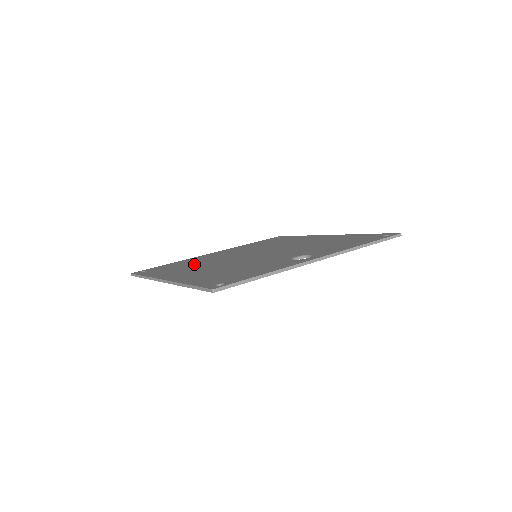
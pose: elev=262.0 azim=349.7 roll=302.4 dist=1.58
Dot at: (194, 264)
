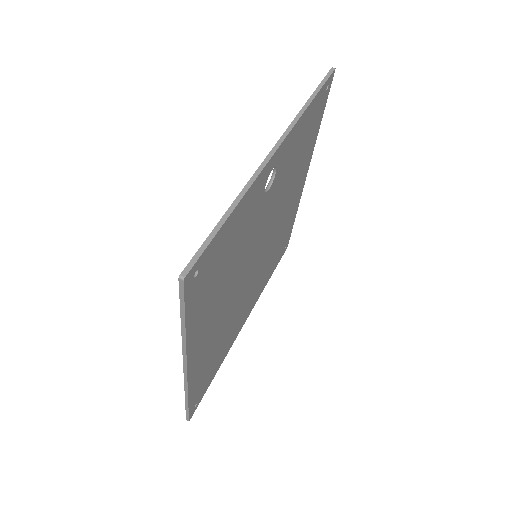
Dot at: occluded
